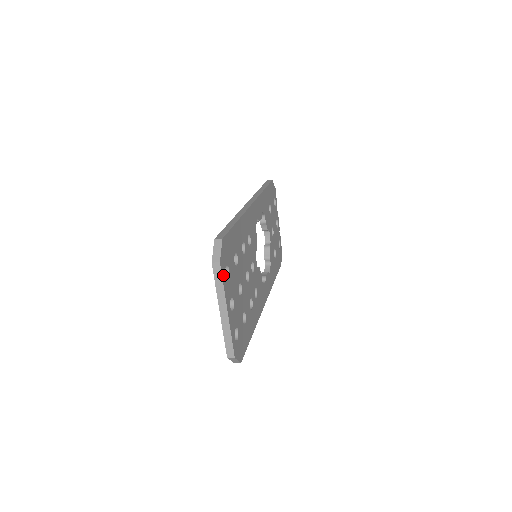
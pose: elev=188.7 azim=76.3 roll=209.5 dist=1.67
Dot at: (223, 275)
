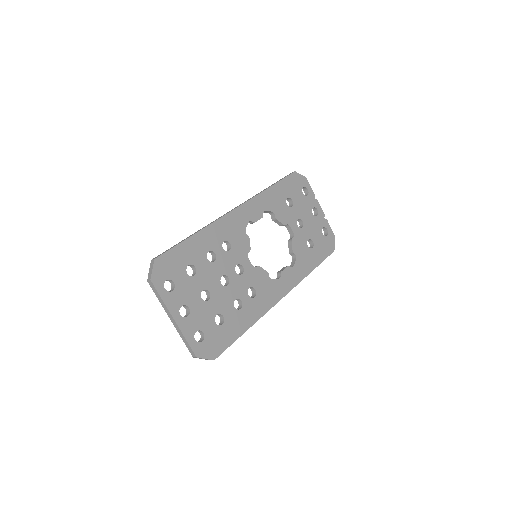
Dot at: (160, 289)
